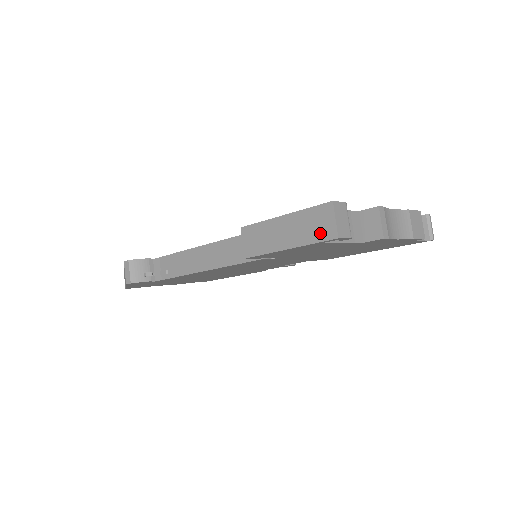
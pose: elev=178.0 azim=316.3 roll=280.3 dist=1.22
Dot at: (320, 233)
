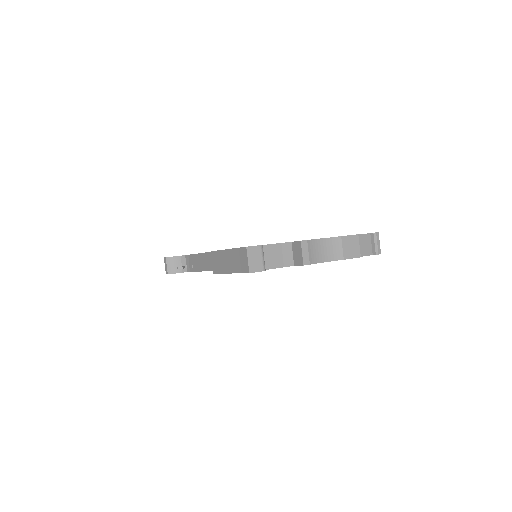
Dot at: (242, 267)
